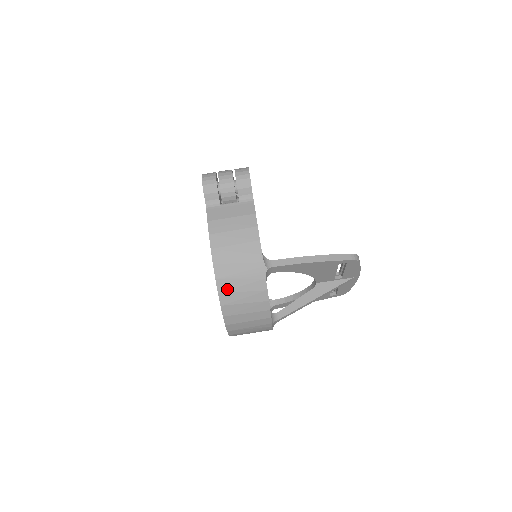
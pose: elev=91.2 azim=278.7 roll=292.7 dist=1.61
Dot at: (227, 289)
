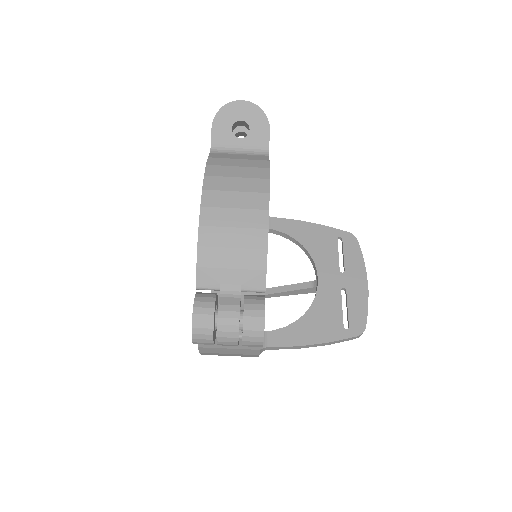
Dot at: occluded
